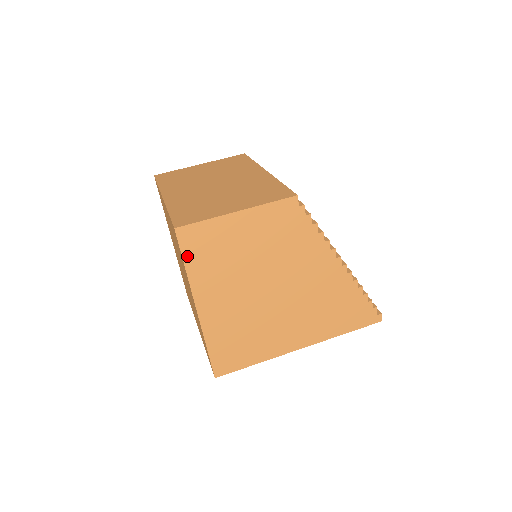
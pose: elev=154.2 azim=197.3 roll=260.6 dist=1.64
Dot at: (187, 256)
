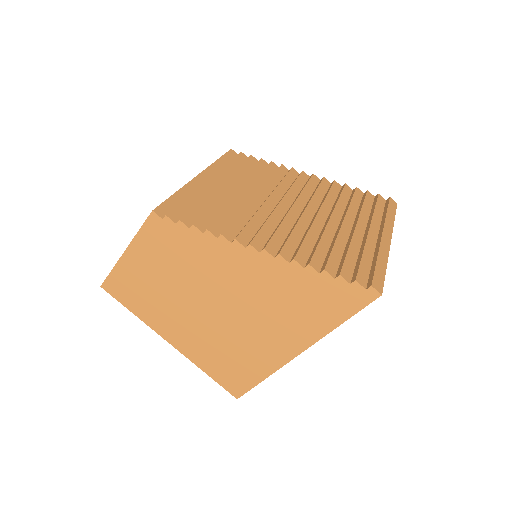
Dot at: (126, 303)
